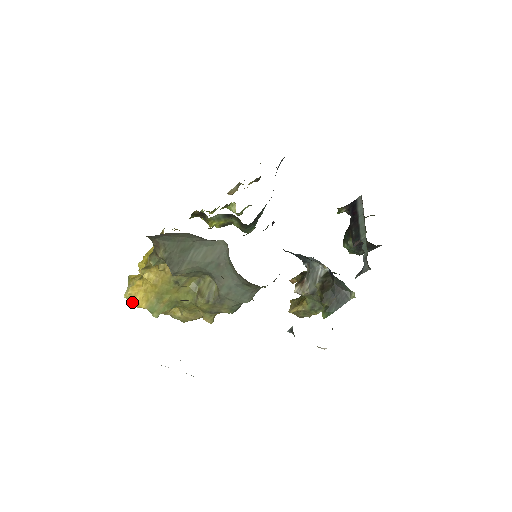
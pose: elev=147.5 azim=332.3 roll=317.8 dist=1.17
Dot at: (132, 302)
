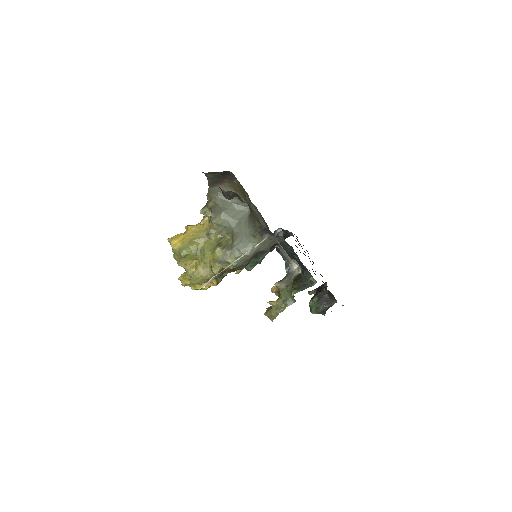
Dot at: (172, 242)
